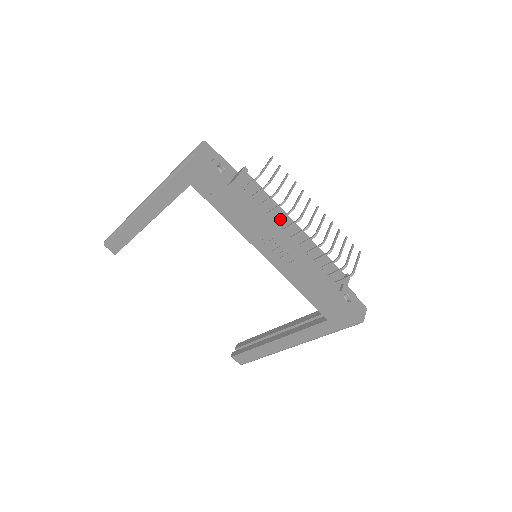
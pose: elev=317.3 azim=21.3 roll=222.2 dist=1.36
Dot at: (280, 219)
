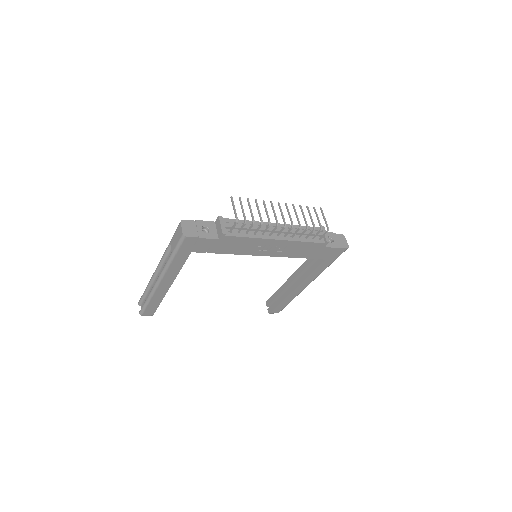
Dot at: (264, 232)
